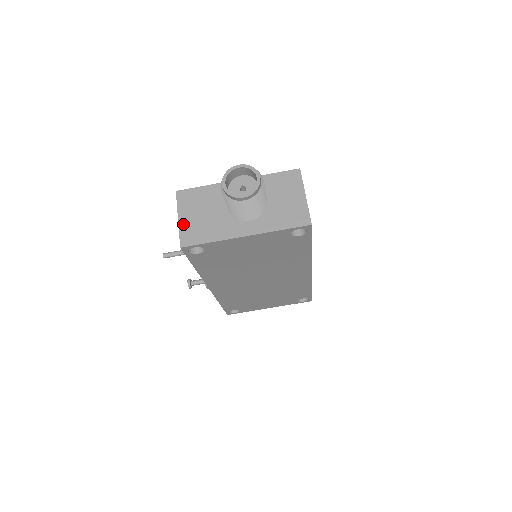
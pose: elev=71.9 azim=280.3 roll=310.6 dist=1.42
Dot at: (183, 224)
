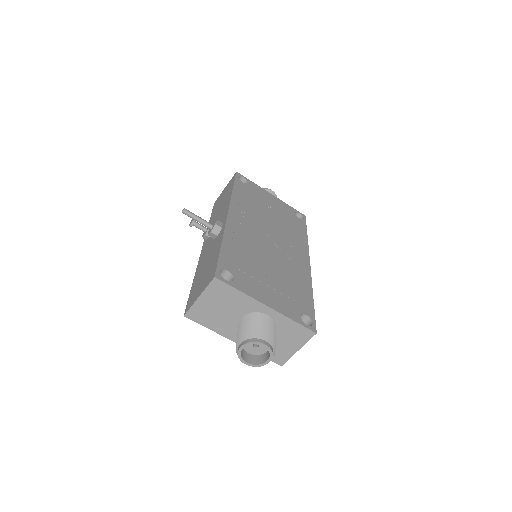
Dot at: (199, 304)
